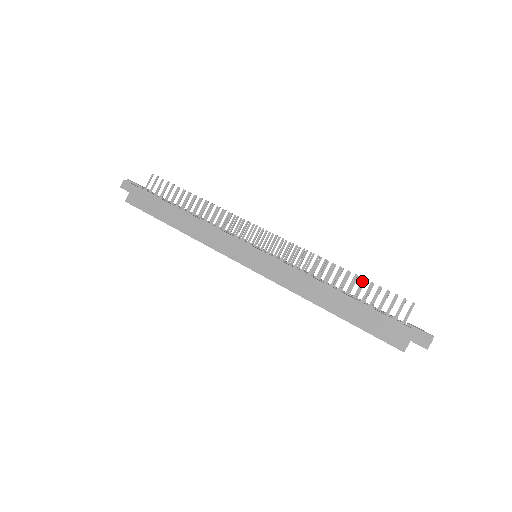
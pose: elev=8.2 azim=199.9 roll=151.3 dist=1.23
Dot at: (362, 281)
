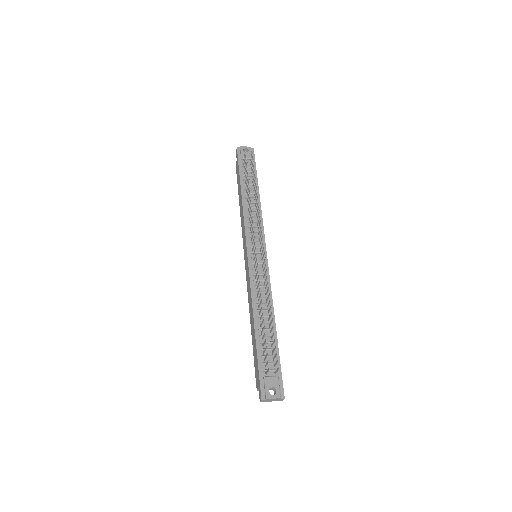
Dot at: (264, 326)
